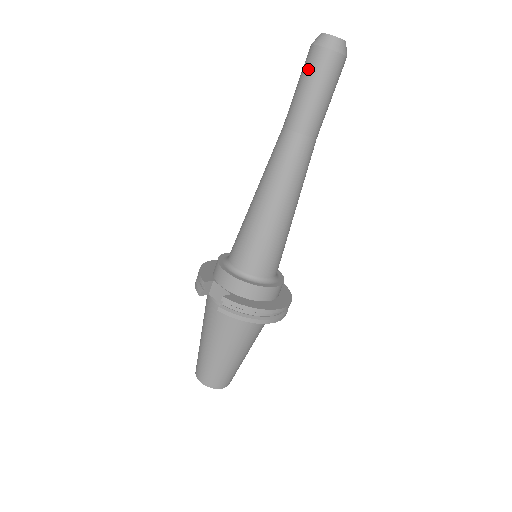
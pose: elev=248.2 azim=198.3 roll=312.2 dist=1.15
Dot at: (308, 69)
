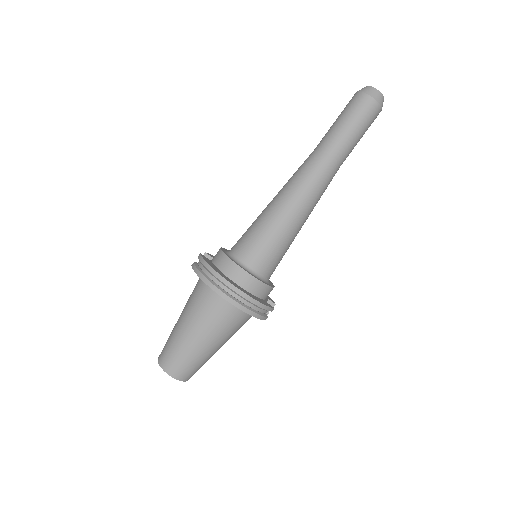
Dot at: occluded
